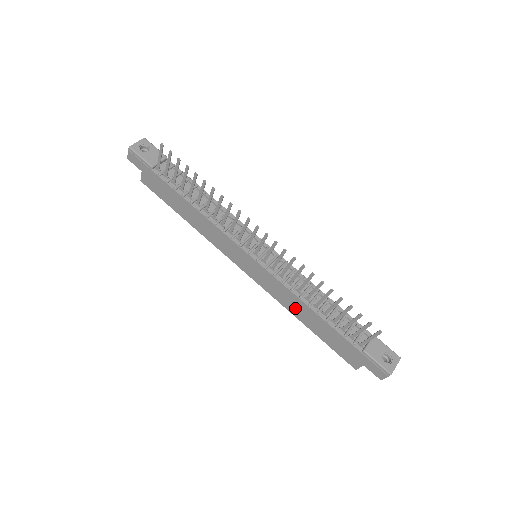
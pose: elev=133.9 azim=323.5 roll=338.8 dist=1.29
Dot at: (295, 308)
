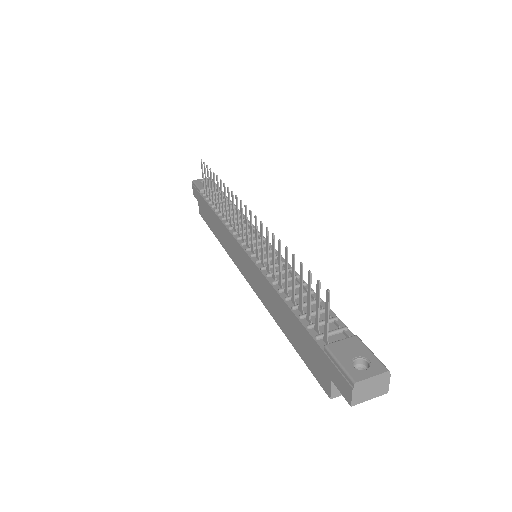
Dot at: (273, 306)
